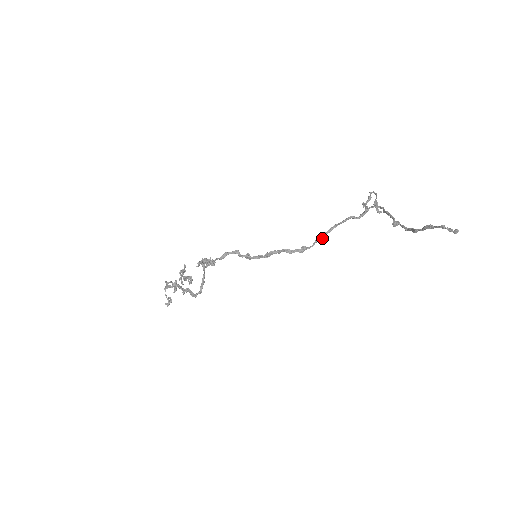
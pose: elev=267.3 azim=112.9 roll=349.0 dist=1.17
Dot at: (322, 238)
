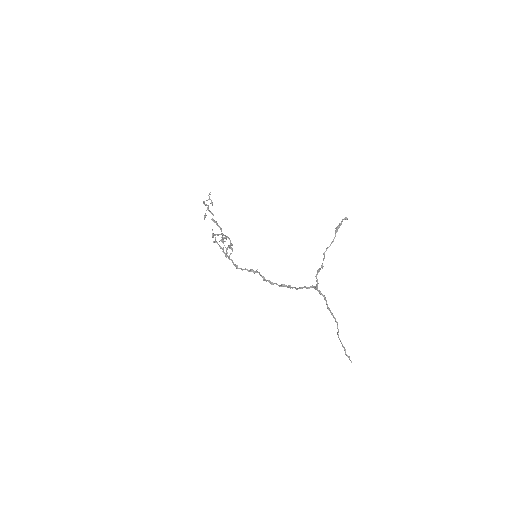
Dot at: (292, 287)
